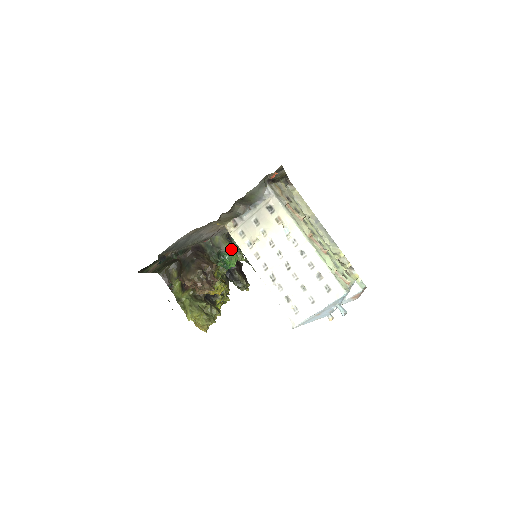
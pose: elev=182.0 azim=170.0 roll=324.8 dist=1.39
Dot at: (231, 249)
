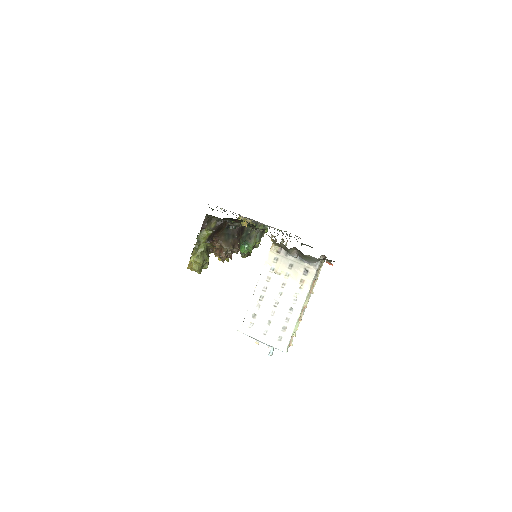
Dot at: occluded
